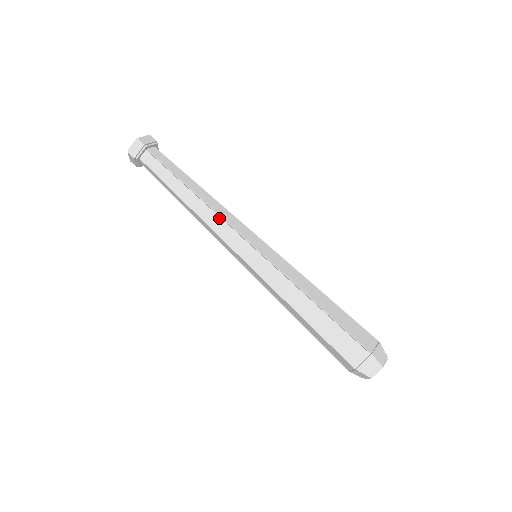
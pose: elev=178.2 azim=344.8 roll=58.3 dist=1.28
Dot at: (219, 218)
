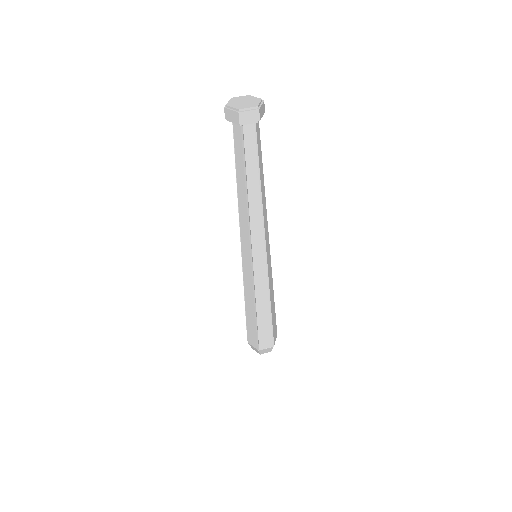
Dot at: (262, 225)
